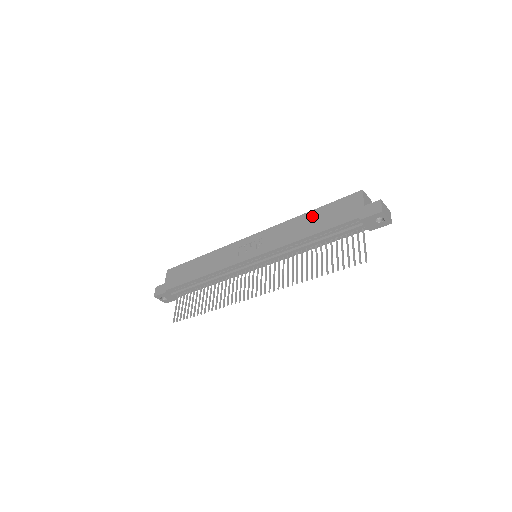
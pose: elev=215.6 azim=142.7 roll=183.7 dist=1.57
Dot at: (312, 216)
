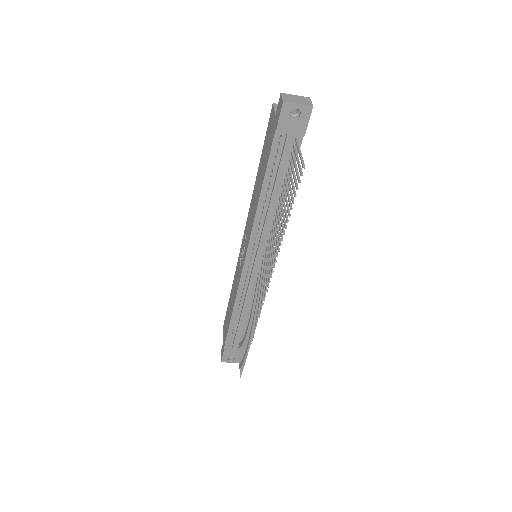
Dot at: (259, 173)
